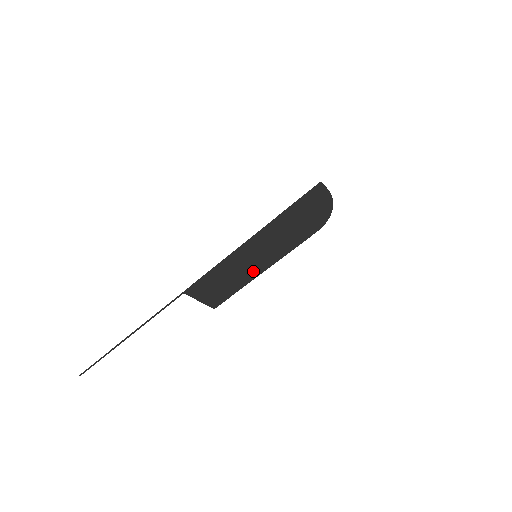
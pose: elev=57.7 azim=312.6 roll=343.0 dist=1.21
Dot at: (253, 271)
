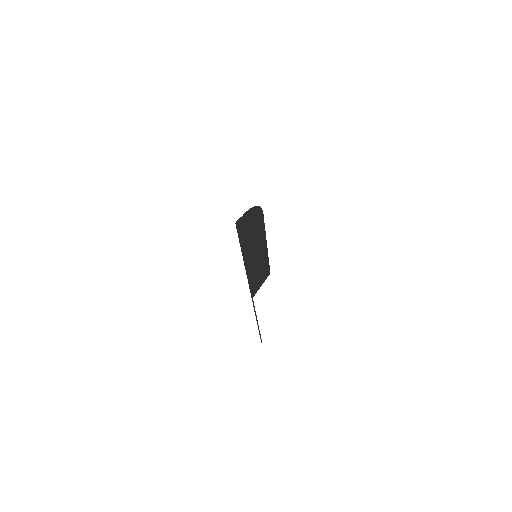
Dot at: (263, 254)
